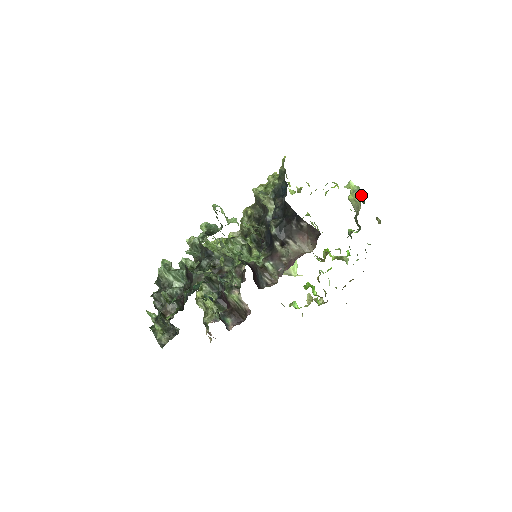
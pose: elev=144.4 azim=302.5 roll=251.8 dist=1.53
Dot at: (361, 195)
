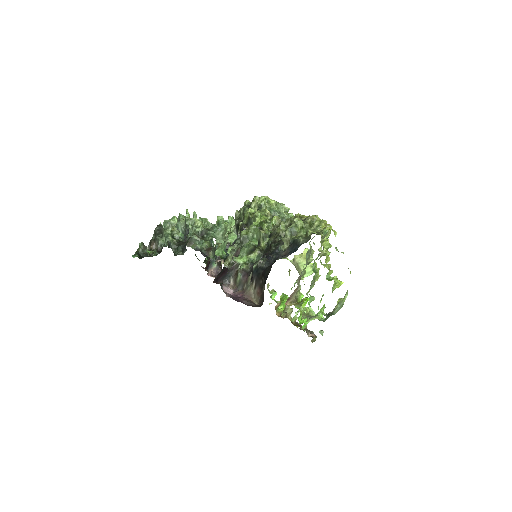
Dot at: (335, 312)
